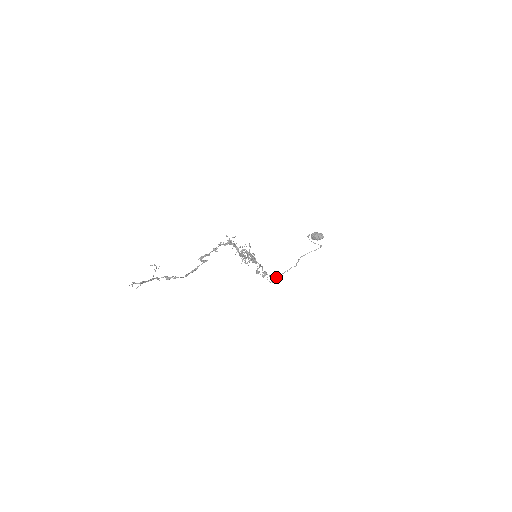
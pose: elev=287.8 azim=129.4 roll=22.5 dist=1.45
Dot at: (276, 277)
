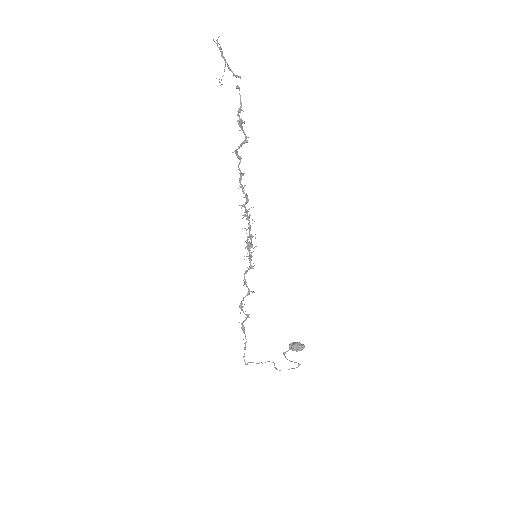
Dot at: (247, 363)
